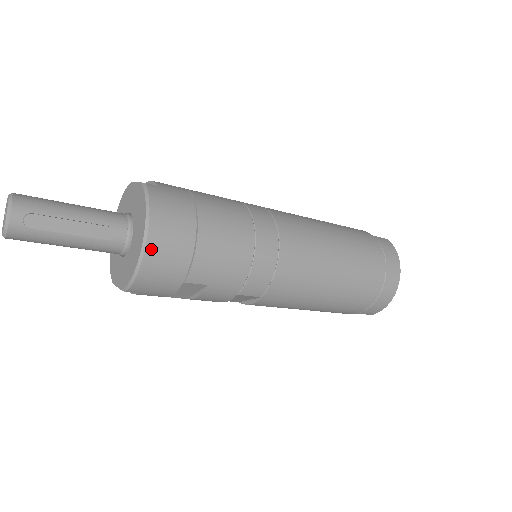
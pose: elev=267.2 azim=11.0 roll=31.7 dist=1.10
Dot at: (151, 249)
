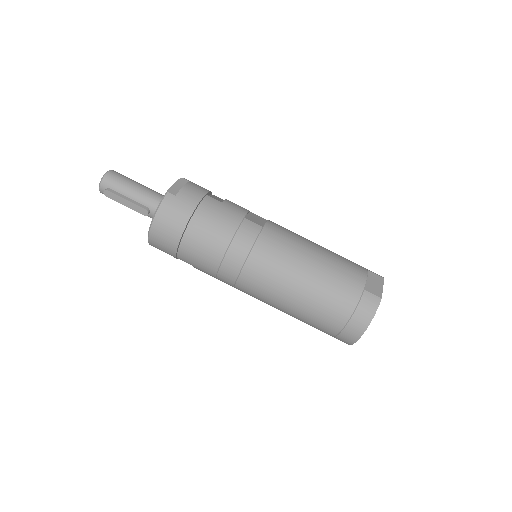
Dot at: (152, 236)
